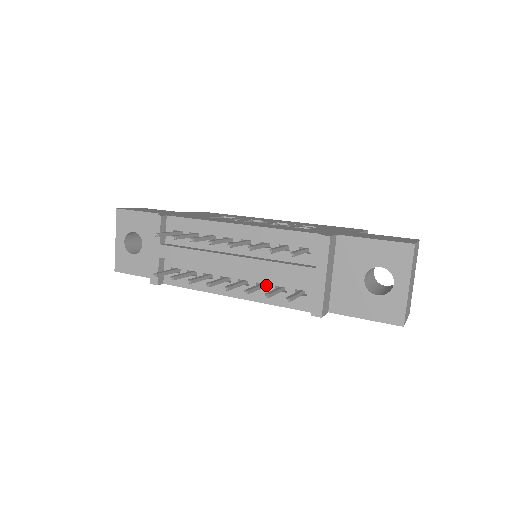
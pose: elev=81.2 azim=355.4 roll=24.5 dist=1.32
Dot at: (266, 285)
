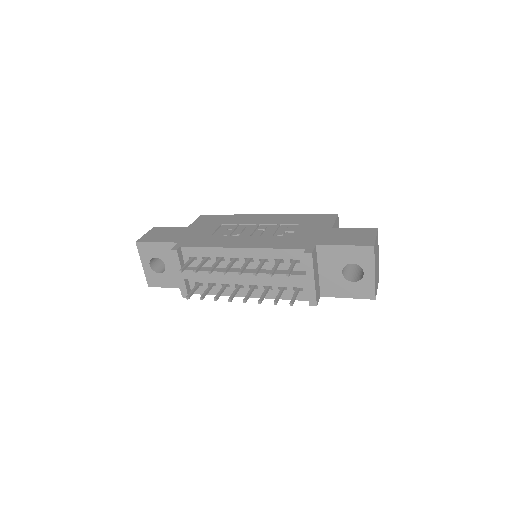
Dot at: occluded
